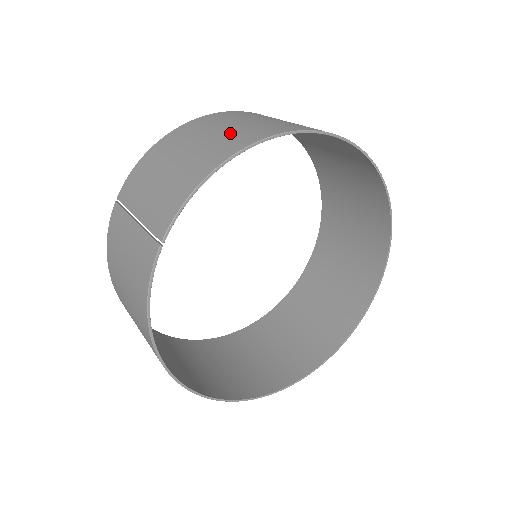
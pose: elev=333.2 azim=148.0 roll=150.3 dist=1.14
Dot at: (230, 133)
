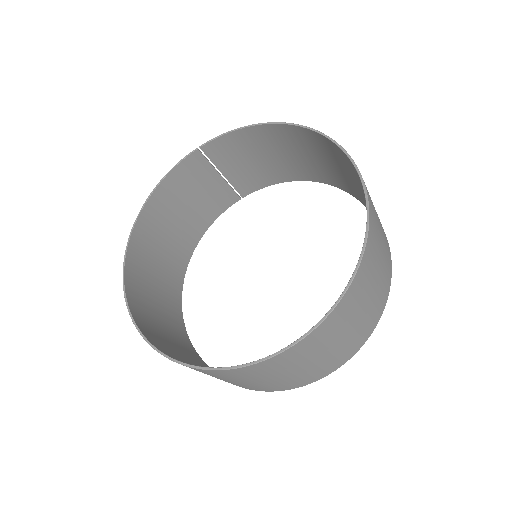
Dot at: (294, 144)
